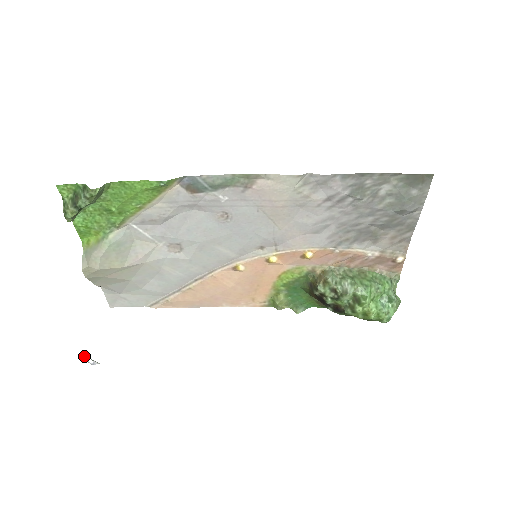
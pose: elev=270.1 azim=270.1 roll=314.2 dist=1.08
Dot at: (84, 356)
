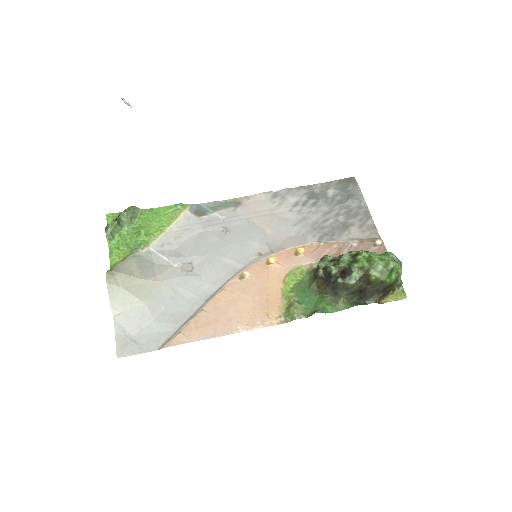
Dot at: (124, 100)
